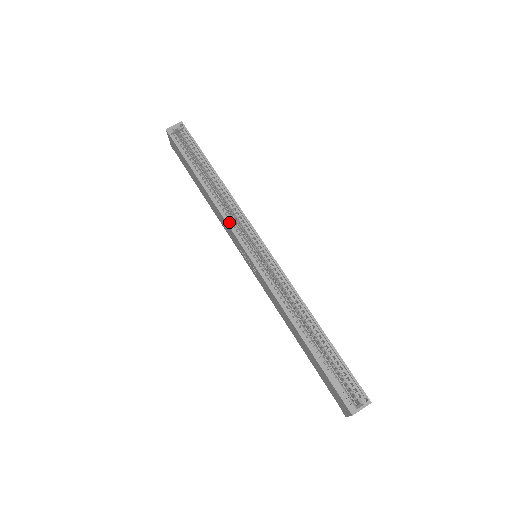
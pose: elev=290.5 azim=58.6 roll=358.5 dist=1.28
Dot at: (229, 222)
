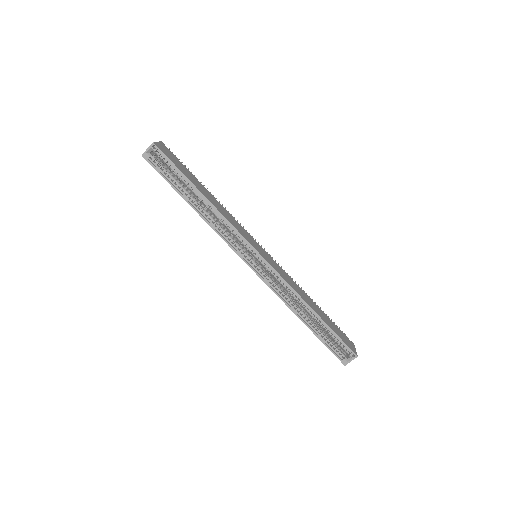
Dot at: (227, 240)
